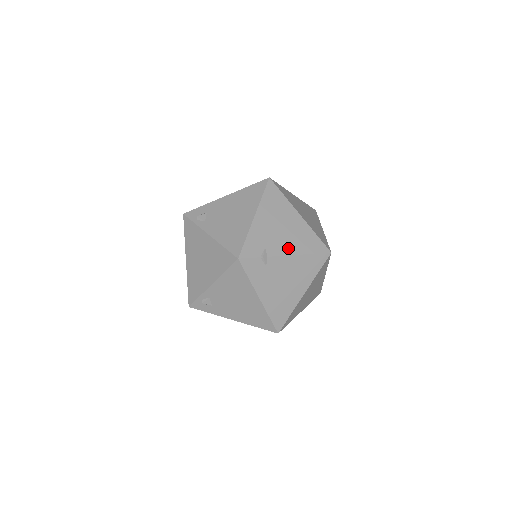
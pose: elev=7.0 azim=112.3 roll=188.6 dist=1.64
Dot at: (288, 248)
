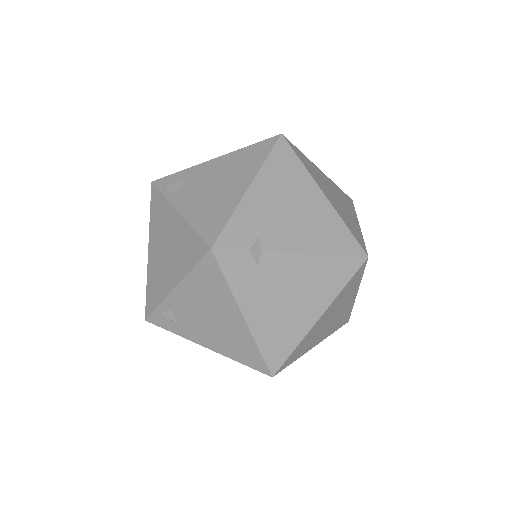
Dot at: (298, 241)
